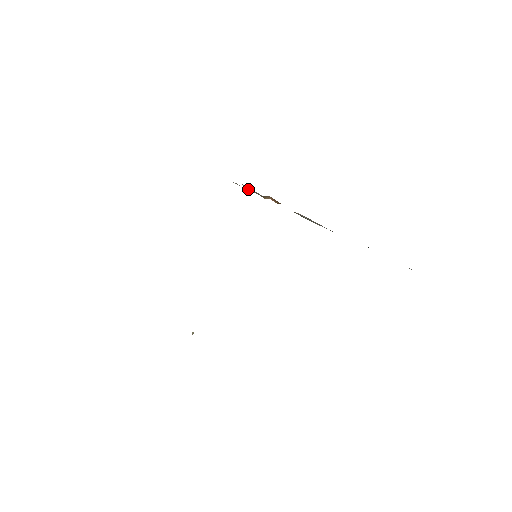
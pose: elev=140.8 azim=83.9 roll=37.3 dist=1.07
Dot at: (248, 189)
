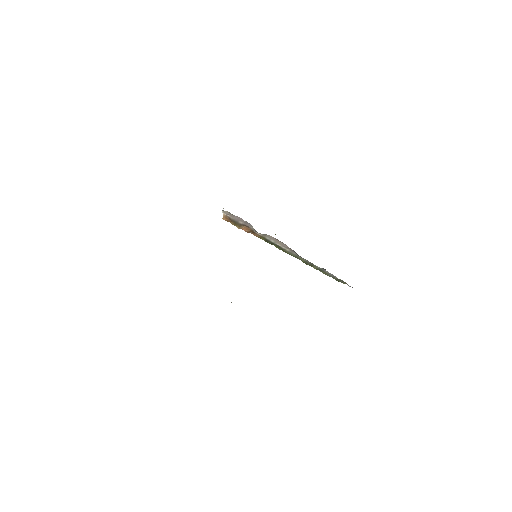
Dot at: (233, 217)
